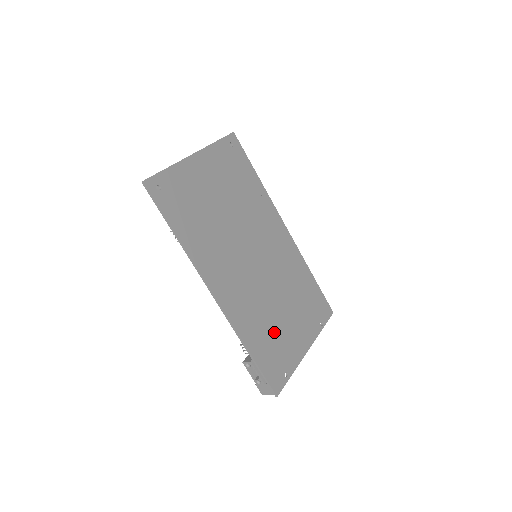
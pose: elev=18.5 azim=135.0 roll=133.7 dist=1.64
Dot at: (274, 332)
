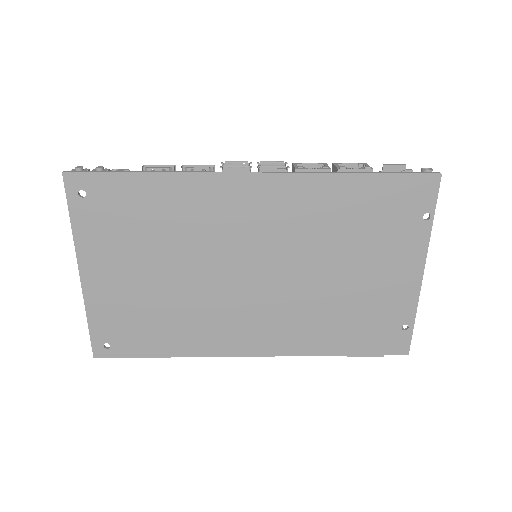
Dot at: (352, 309)
